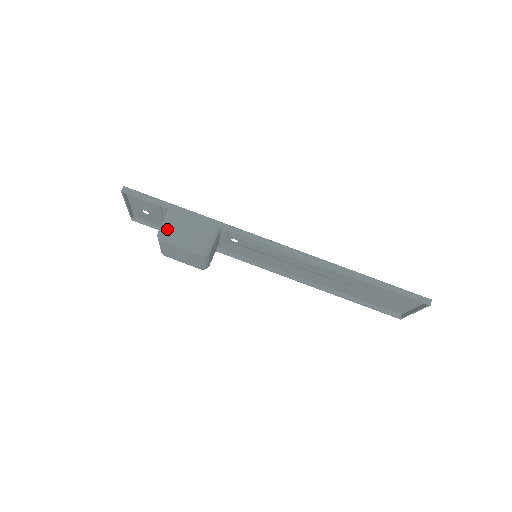
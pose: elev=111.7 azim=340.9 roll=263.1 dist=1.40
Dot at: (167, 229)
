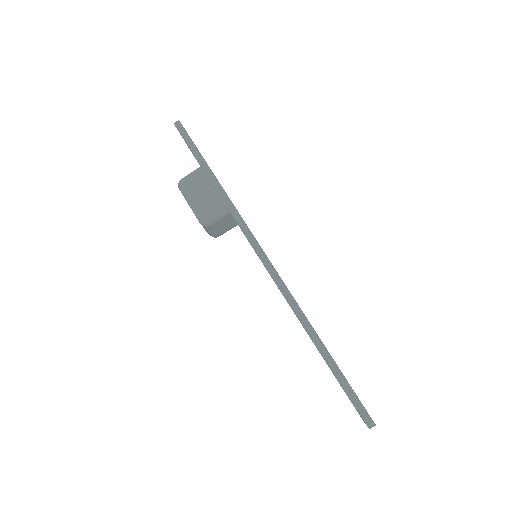
Dot at: (188, 181)
